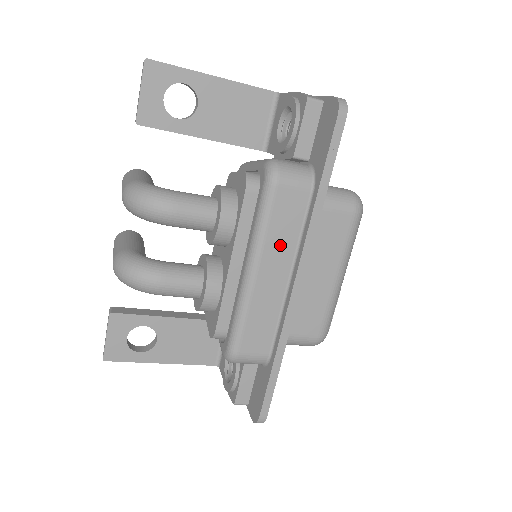
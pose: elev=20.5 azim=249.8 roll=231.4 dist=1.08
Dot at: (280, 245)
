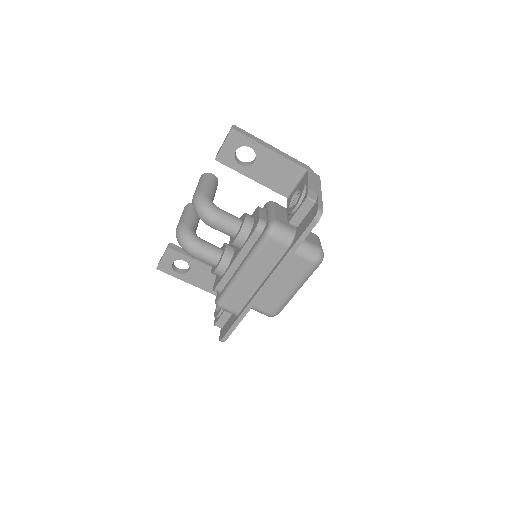
Dot at: (261, 266)
